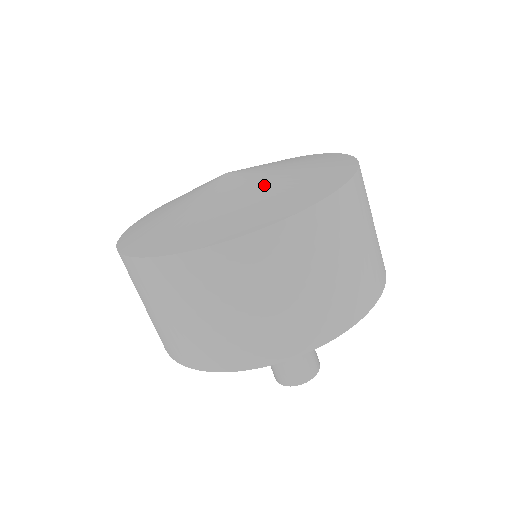
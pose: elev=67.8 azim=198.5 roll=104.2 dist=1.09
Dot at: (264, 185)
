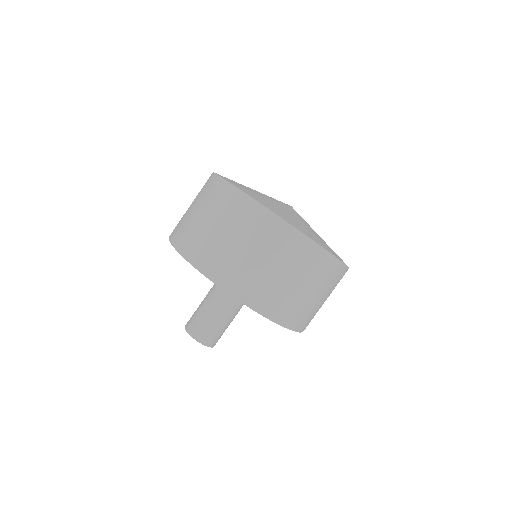
Dot at: occluded
